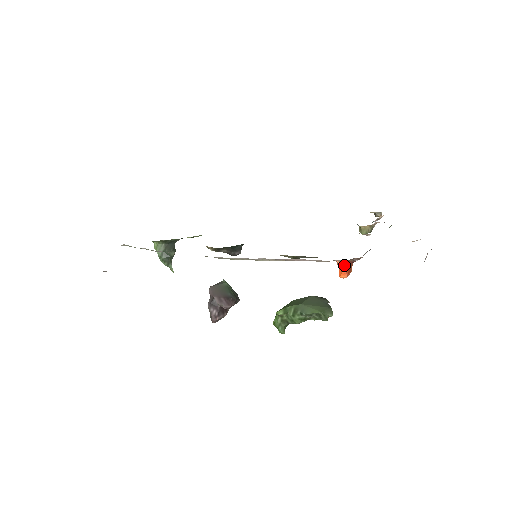
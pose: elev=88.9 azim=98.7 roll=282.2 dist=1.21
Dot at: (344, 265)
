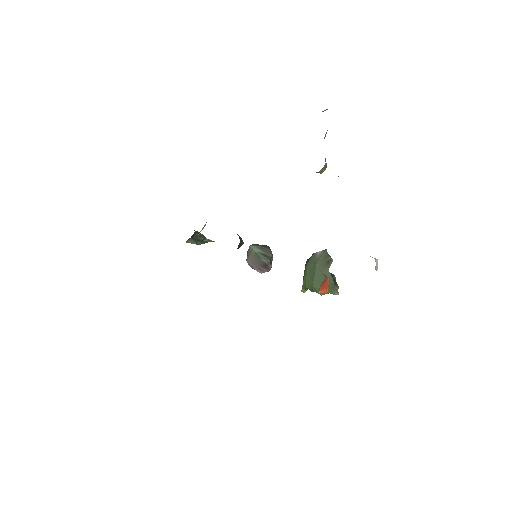
Dot at: occluded
